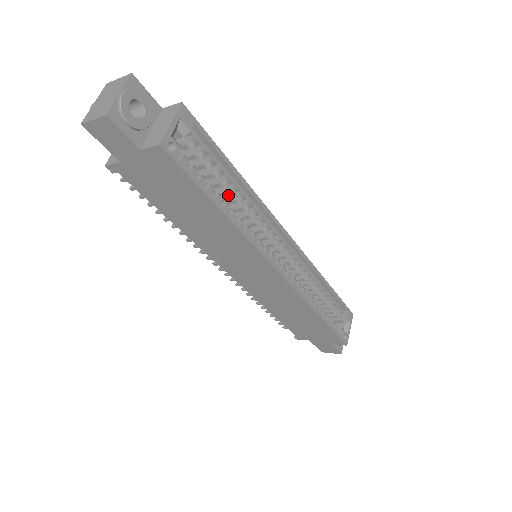
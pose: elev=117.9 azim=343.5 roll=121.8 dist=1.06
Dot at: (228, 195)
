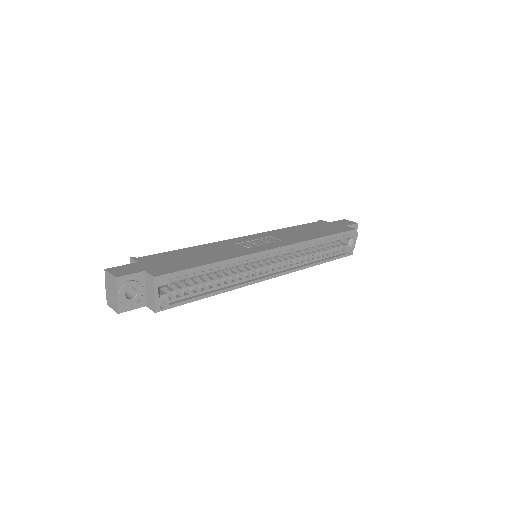
Dot at: (214, 272)
